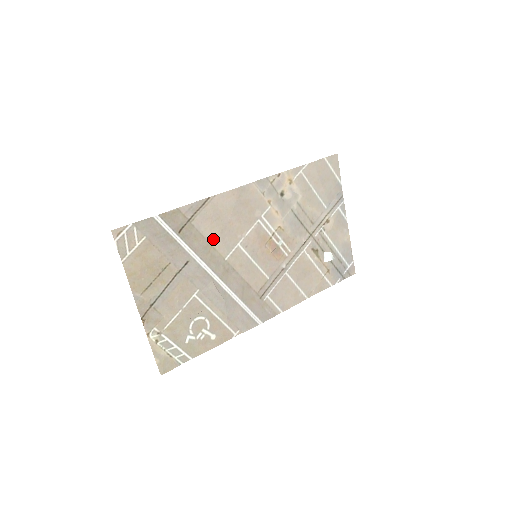
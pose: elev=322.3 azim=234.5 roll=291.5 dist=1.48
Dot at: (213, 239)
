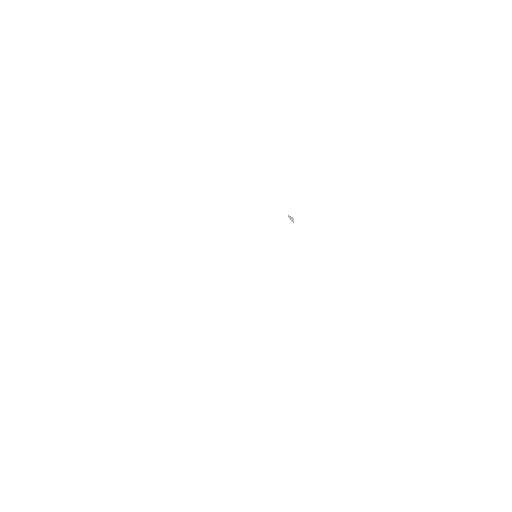
Dot at: occluded
